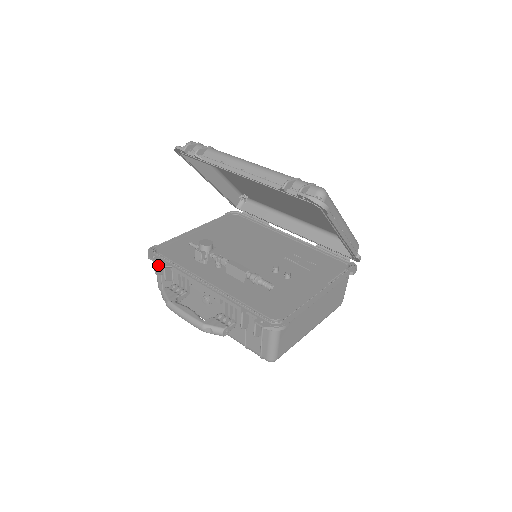
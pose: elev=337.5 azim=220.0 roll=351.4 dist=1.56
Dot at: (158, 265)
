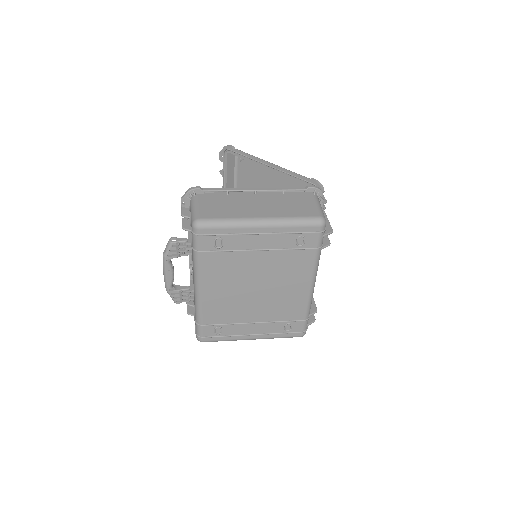
Dot at: (191, 307)
